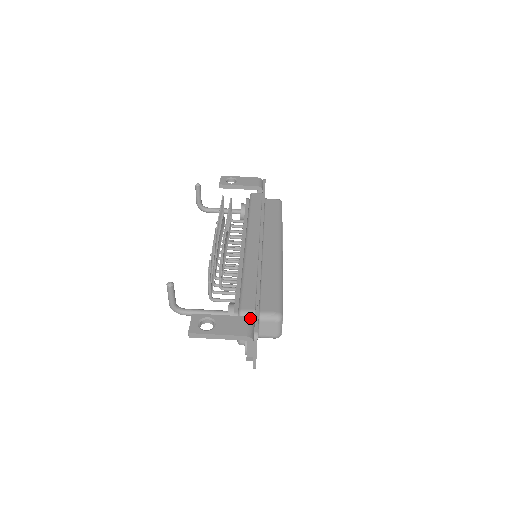
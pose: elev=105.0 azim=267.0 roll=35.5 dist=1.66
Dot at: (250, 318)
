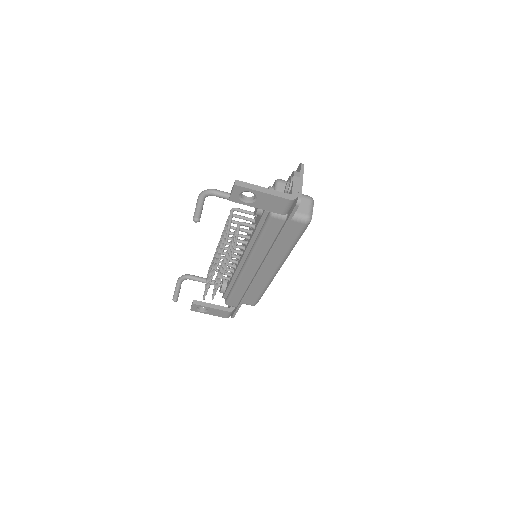
Dot at: (231, 312)
